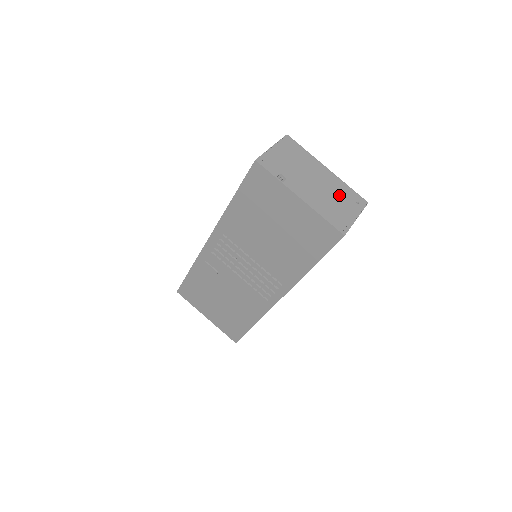
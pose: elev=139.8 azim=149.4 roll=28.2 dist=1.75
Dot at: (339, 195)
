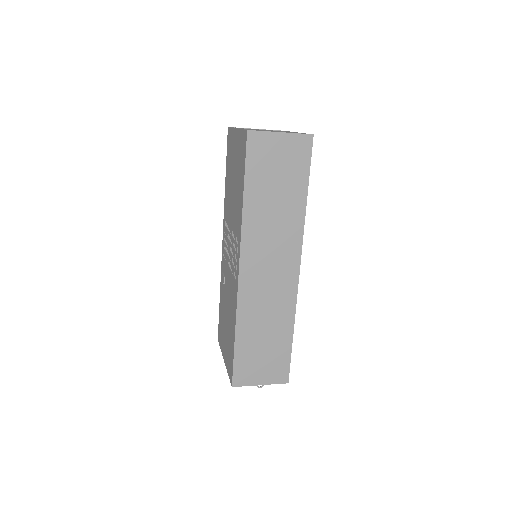
Dot at: occluded
